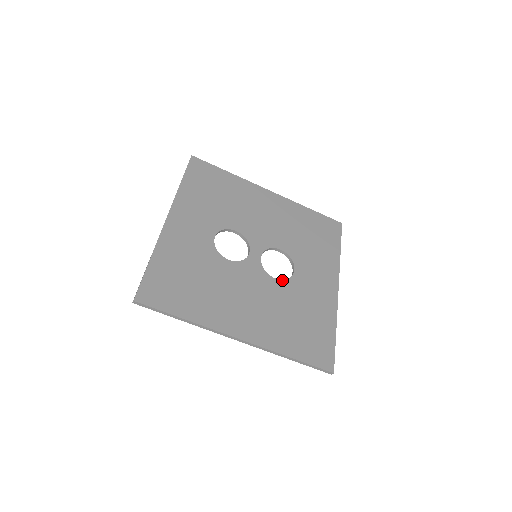
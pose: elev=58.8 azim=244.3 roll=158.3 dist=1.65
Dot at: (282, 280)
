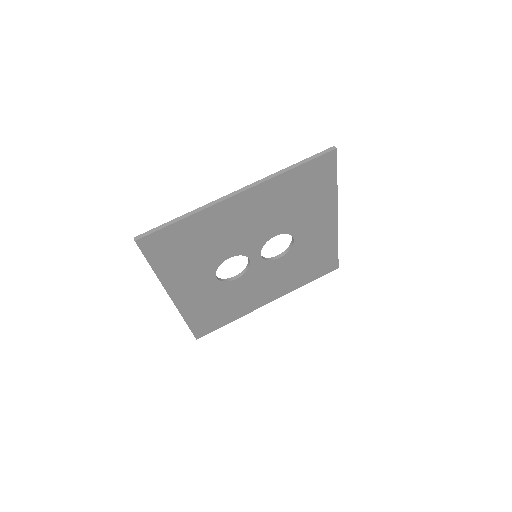
Dot at: occluded
